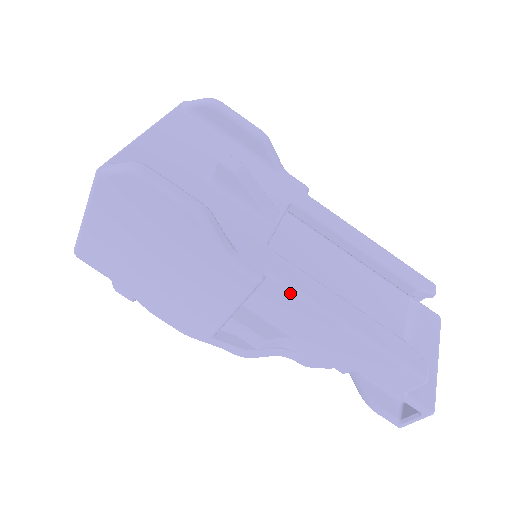
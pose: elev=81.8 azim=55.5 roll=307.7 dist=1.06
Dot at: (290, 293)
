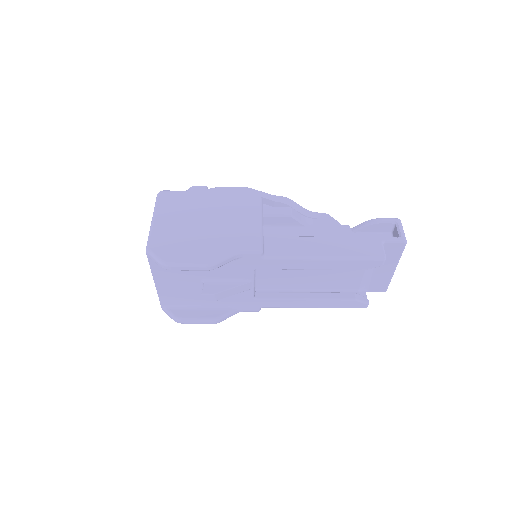
Dot at: occluded
